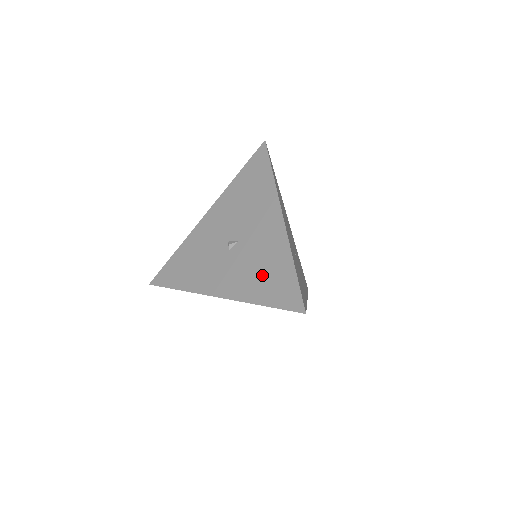
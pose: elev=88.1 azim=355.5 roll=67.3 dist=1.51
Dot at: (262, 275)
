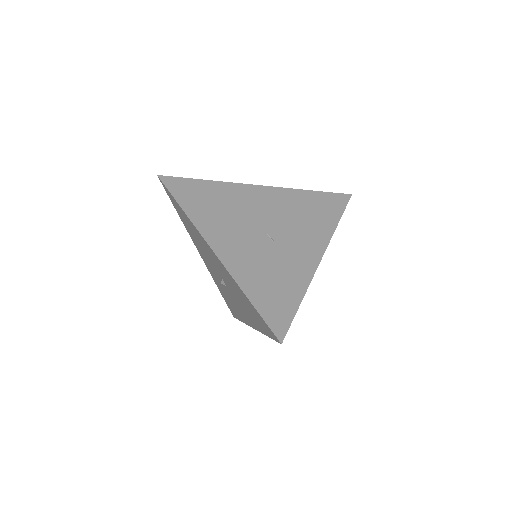
Dot at: (247, 308)
